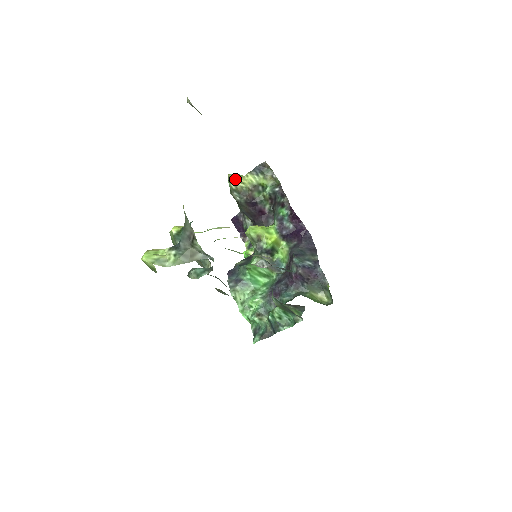
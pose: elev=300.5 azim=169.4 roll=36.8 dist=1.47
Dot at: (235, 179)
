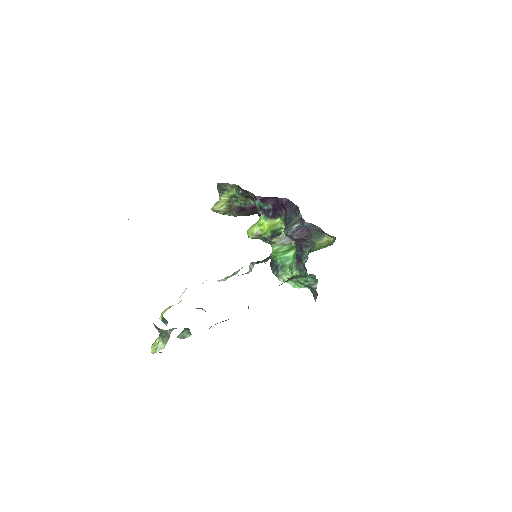
Dot at: (216, 208)
